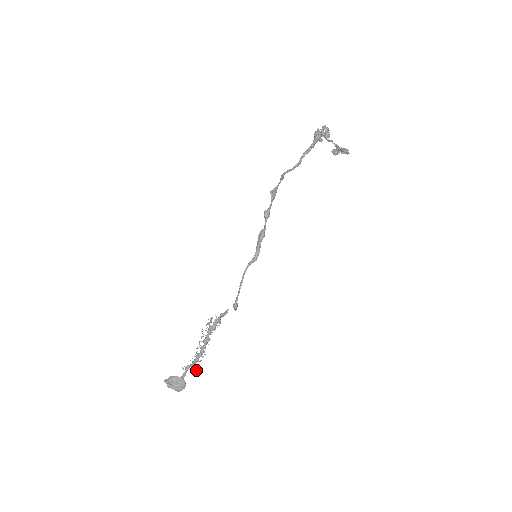
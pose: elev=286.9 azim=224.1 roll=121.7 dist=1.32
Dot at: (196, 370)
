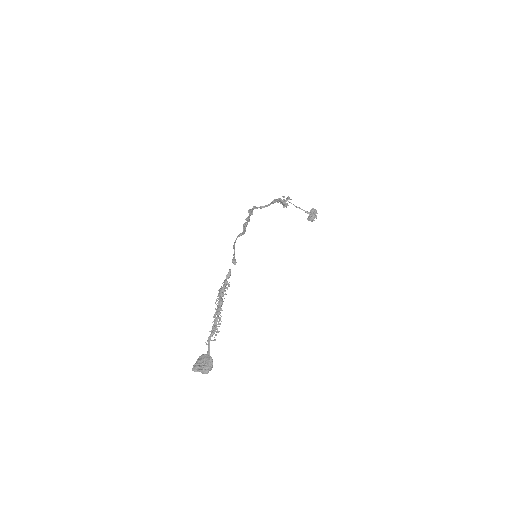
Dot at: (216, 331)
